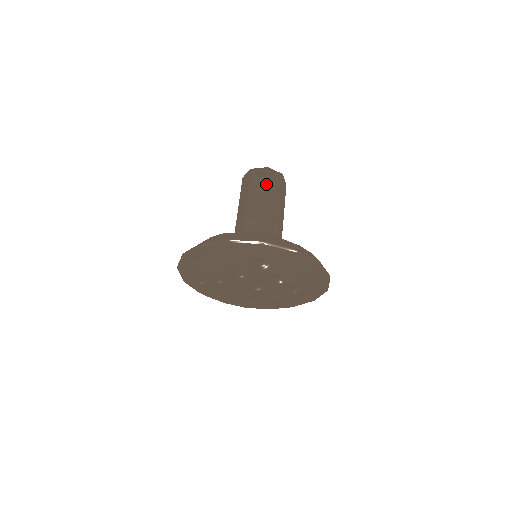
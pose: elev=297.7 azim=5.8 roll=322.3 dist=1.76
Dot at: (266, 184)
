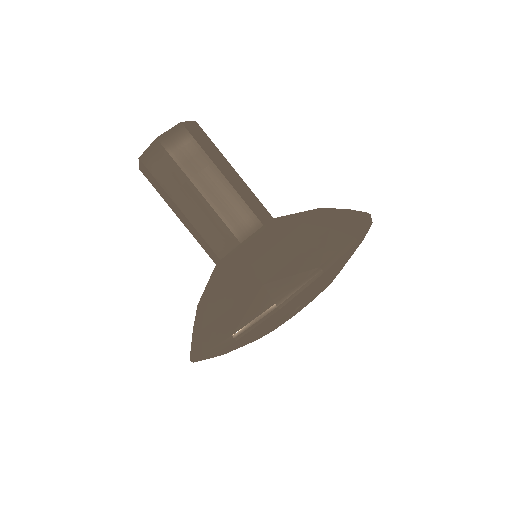
Dot at: (179, 167)
